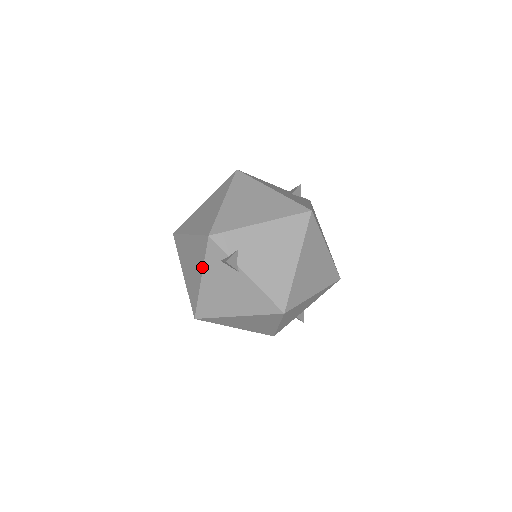
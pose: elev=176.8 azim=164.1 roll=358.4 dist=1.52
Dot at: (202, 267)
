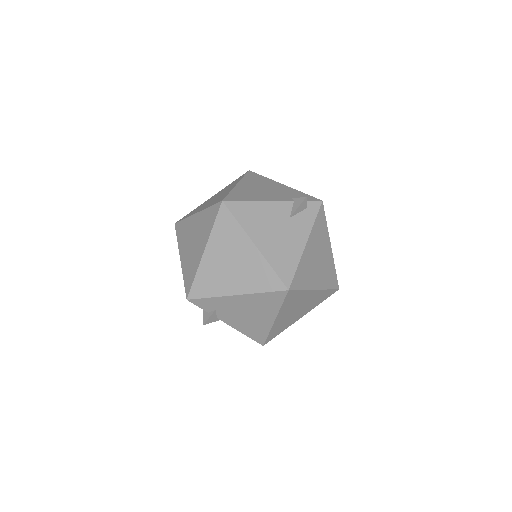
Dot at: occluded
